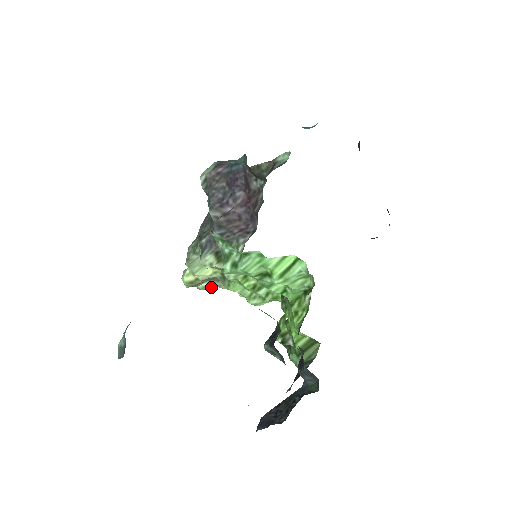
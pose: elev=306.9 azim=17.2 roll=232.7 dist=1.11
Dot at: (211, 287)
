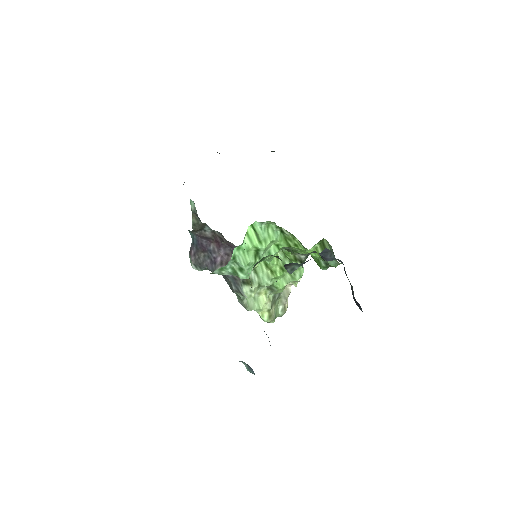
Dot at: (285, 306)
